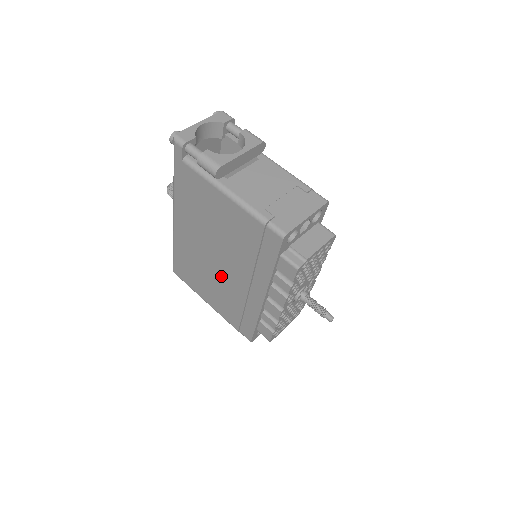
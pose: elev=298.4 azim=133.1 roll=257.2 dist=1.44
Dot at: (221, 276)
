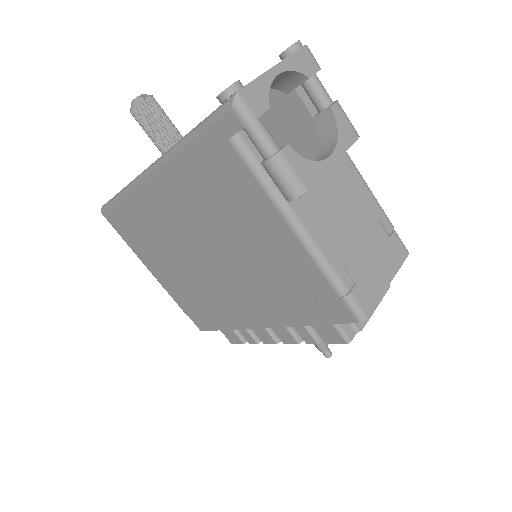
Dot at: (200, 272)
